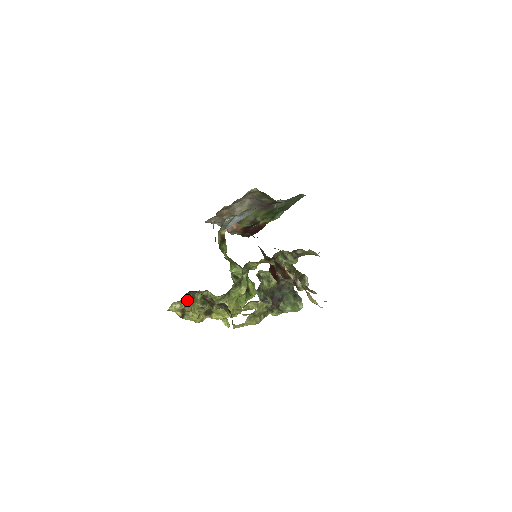
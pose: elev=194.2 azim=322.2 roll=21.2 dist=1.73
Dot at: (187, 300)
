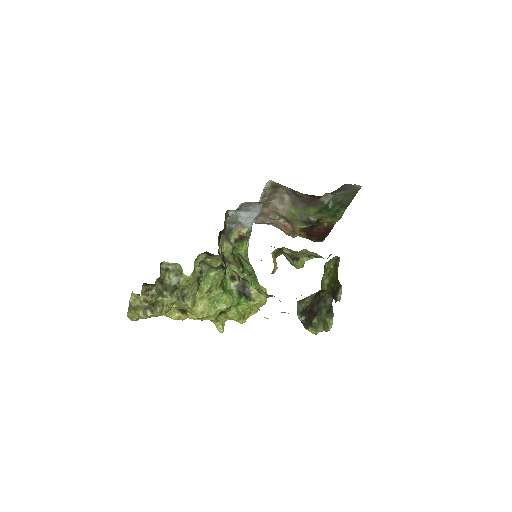
Dot at: (150, 293)
